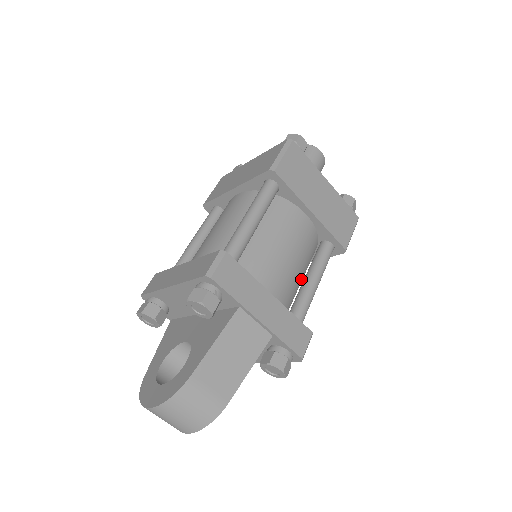
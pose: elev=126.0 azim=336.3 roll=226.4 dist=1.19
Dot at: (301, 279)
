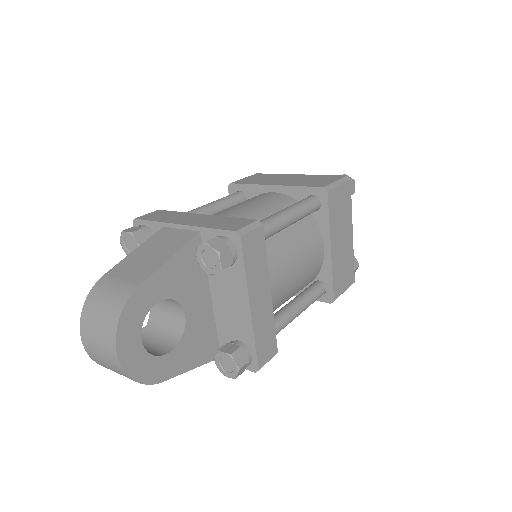
Dot at: occluded
